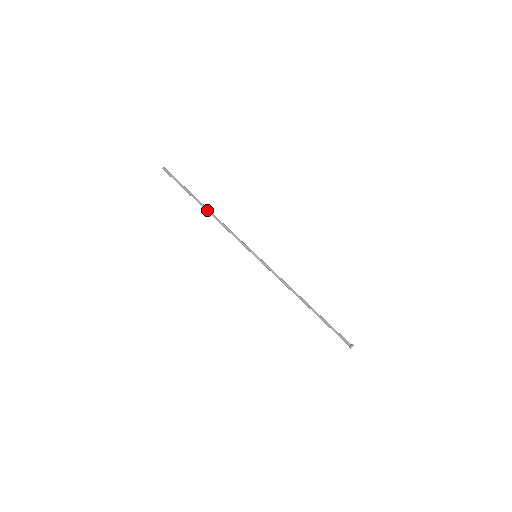
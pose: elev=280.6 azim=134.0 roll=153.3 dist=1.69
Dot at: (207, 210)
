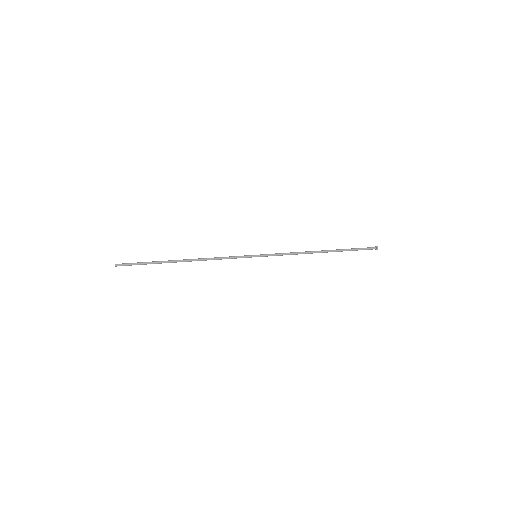
Dot at: (186, 260)
